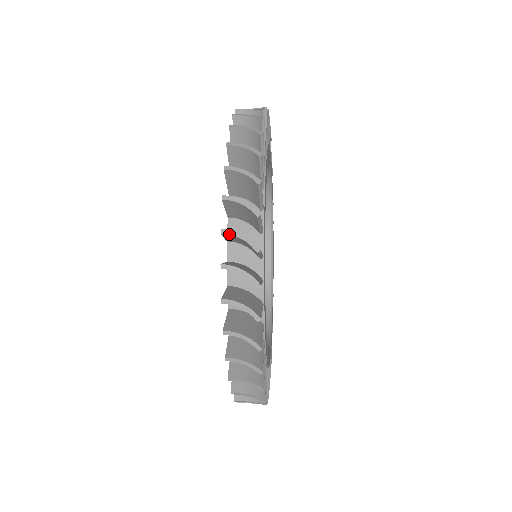
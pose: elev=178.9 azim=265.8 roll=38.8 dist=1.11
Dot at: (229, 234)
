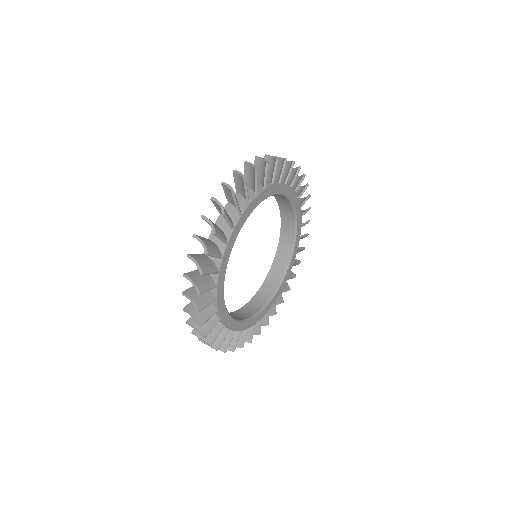
Dot at: occluded
